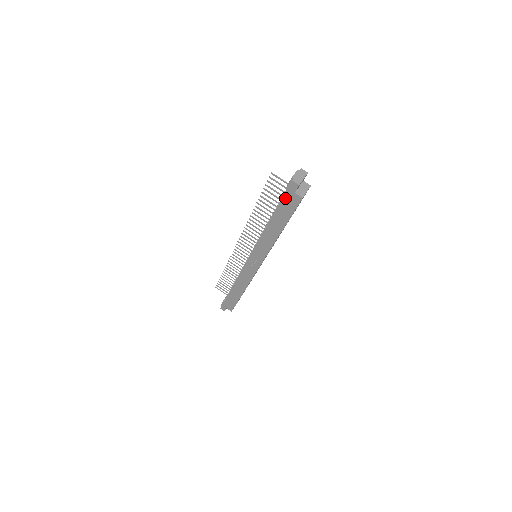
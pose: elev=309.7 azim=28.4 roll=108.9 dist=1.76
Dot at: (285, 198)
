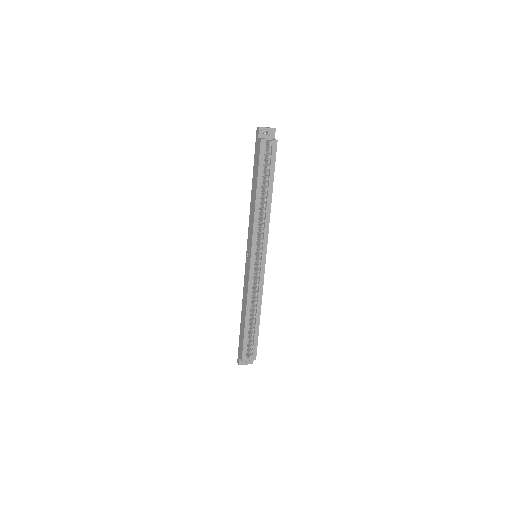
Dot at: (256, 150)
